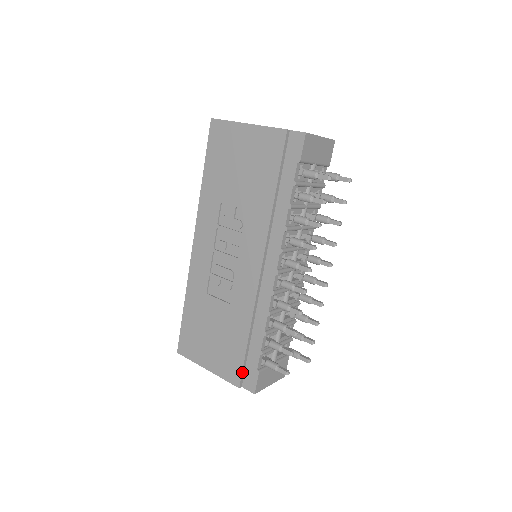
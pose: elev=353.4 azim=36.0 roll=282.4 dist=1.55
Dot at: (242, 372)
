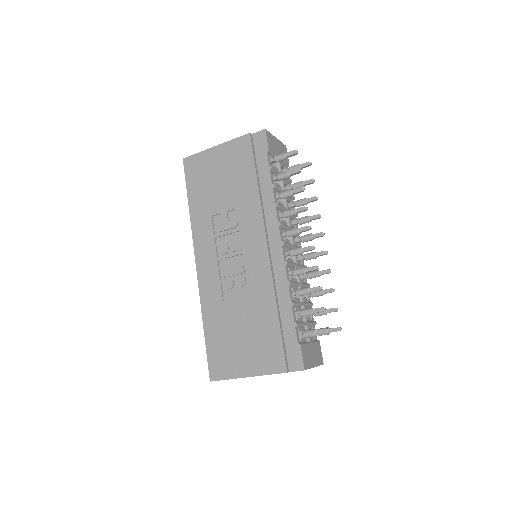
Dot at: (284, 354)
